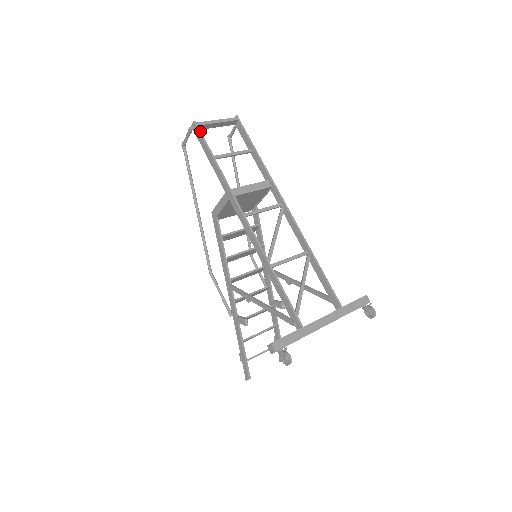
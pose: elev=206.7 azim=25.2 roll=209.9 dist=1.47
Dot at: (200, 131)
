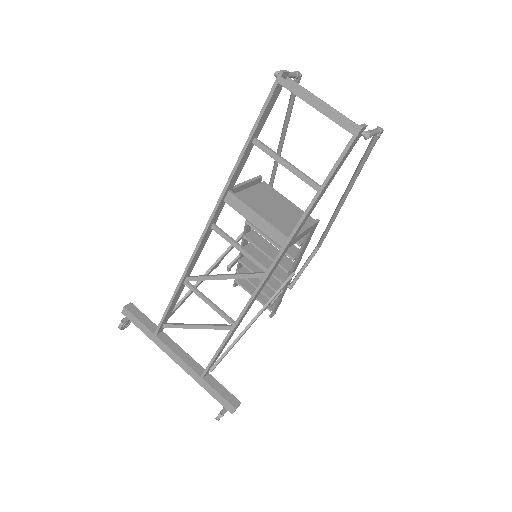
Dot at: (271, 94)
